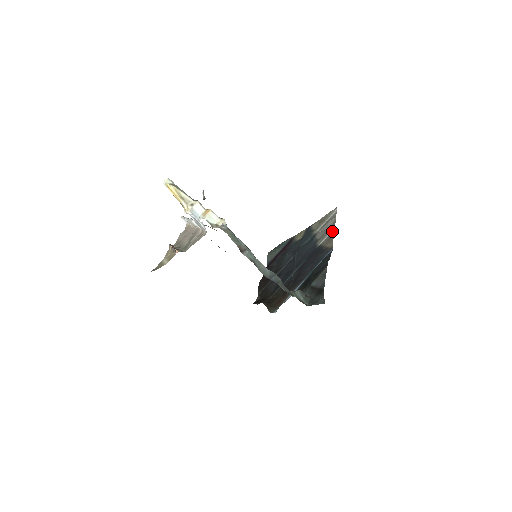
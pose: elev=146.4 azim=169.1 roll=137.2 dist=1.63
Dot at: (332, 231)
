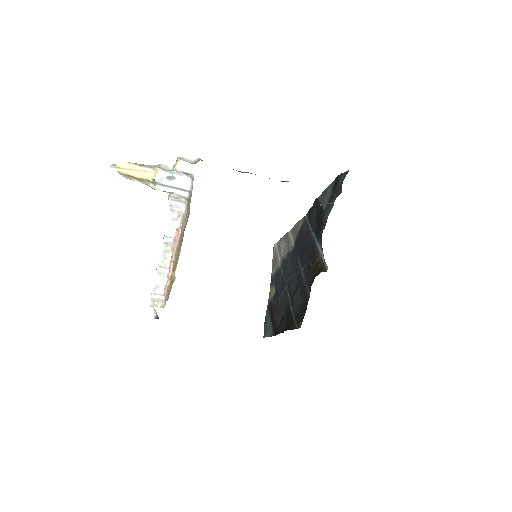
Dot at: (290, 233)
